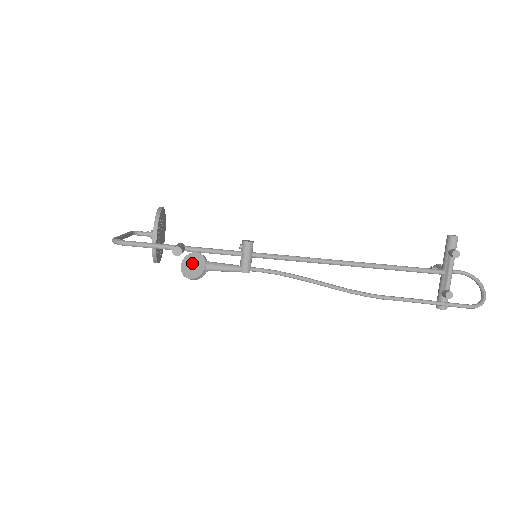
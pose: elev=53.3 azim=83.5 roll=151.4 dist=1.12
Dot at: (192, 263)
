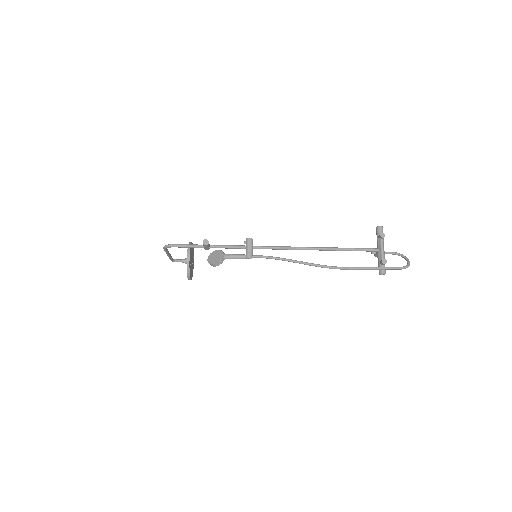
Dot at: (215, 256)
